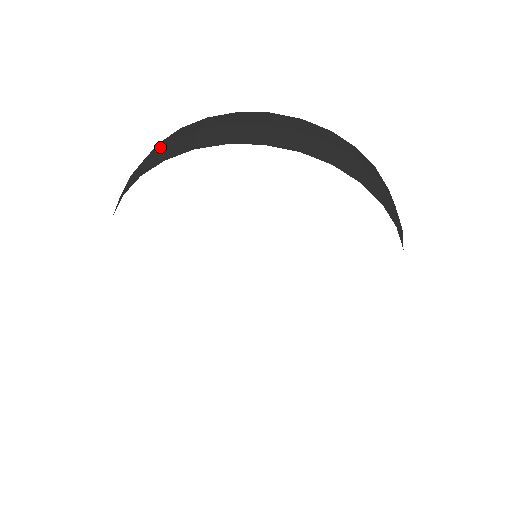
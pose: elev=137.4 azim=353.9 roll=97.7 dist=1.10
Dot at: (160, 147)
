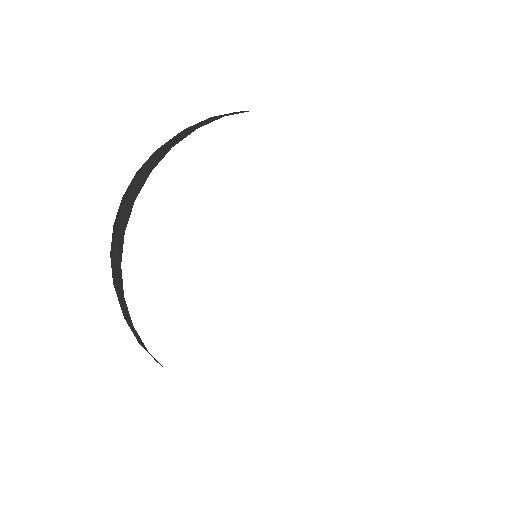
Dot at: (151, 157)
